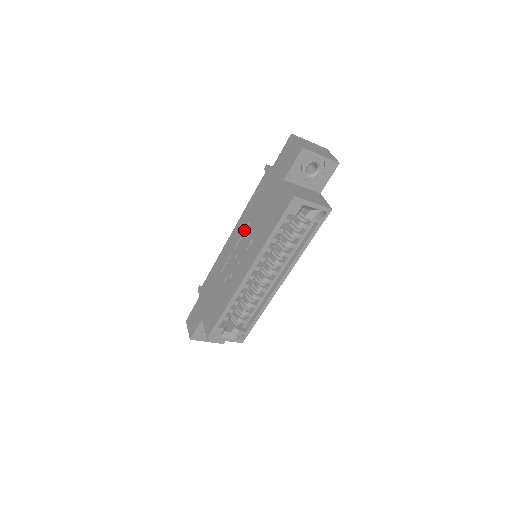
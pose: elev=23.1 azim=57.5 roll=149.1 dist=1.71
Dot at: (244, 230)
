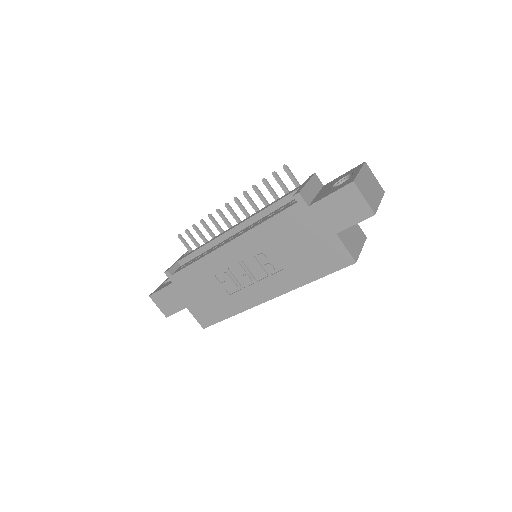
Dot at: (258, 252)
